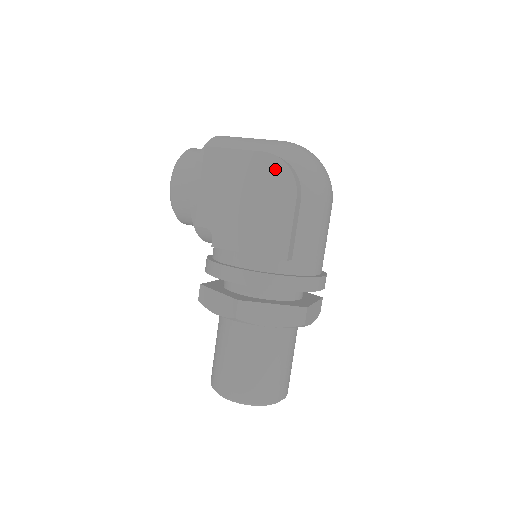
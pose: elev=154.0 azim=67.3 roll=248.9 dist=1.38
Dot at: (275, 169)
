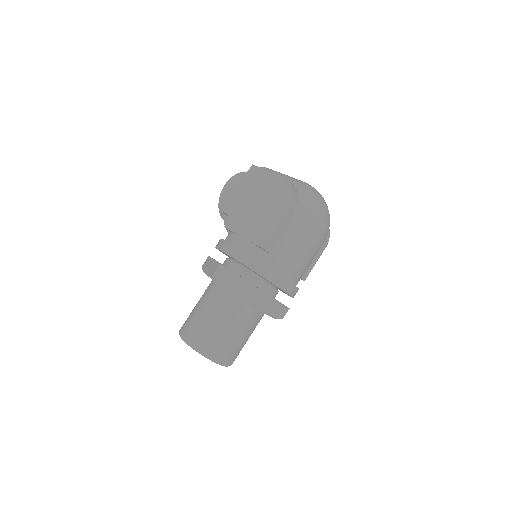
Dot at: (285, 189)
